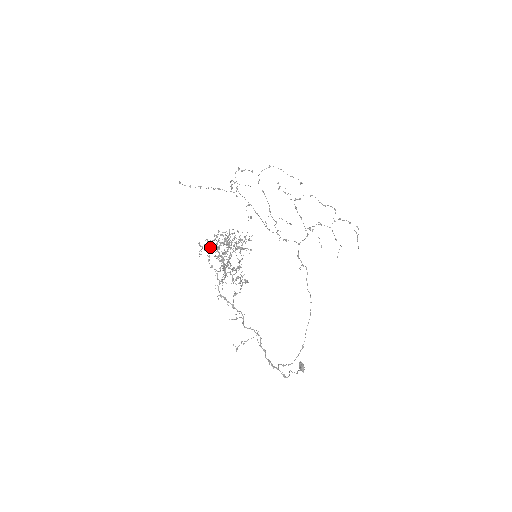
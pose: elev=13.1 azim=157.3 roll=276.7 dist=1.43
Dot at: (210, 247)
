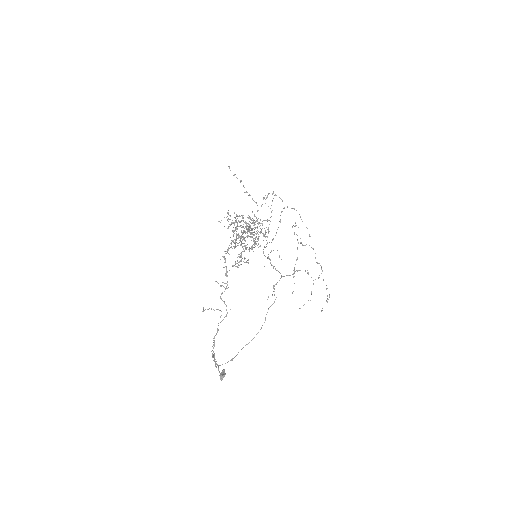
Dot at: occluded
